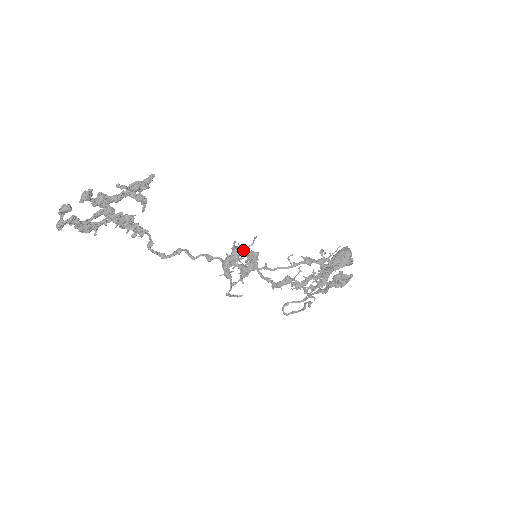
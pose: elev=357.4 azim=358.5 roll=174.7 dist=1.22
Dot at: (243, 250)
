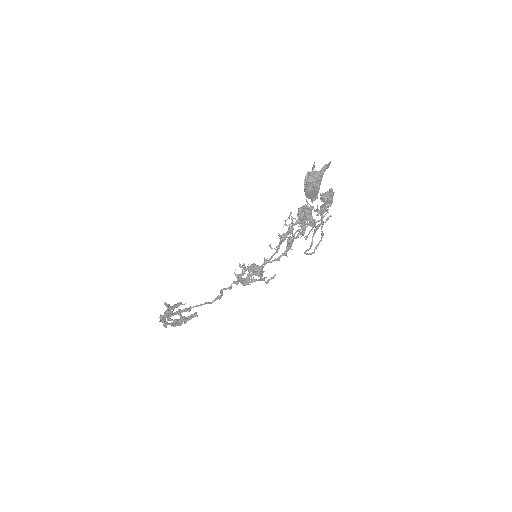
Dot at: occluded
